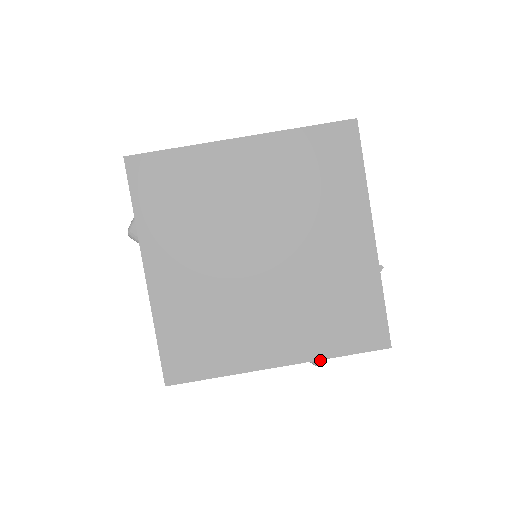
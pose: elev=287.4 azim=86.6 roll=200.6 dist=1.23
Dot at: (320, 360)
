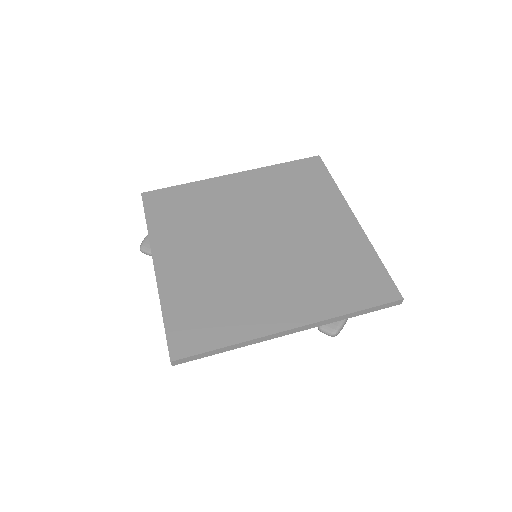
Dot at: (335, 326)
